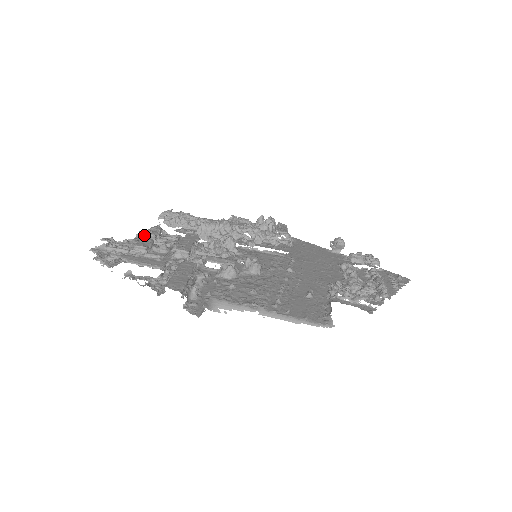
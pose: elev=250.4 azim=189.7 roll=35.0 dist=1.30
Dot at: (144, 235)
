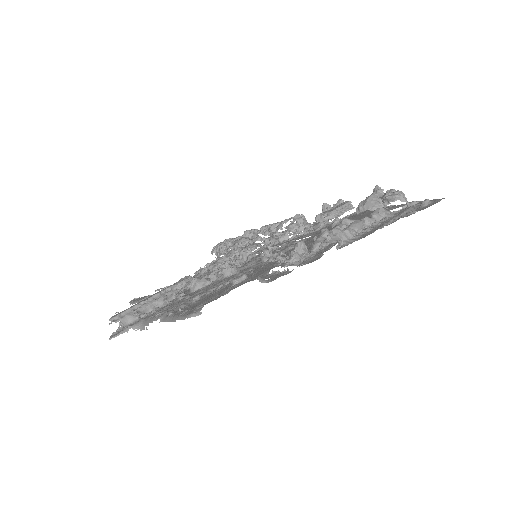
Dot at: (195, 274)
